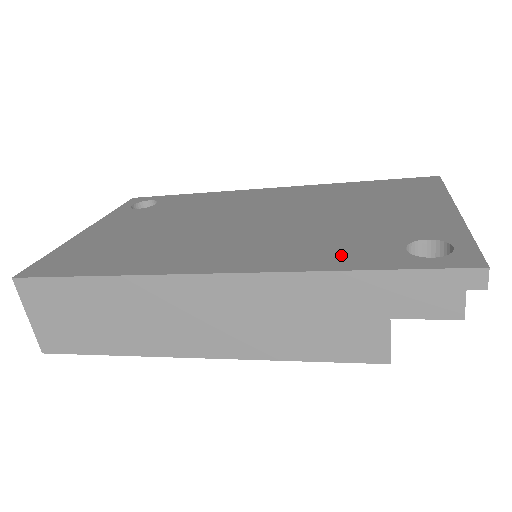
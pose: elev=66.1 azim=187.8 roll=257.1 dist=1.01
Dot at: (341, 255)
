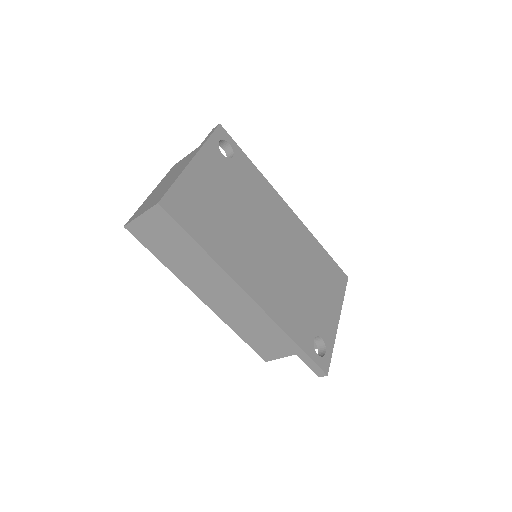
Dot at: (295, 325)
